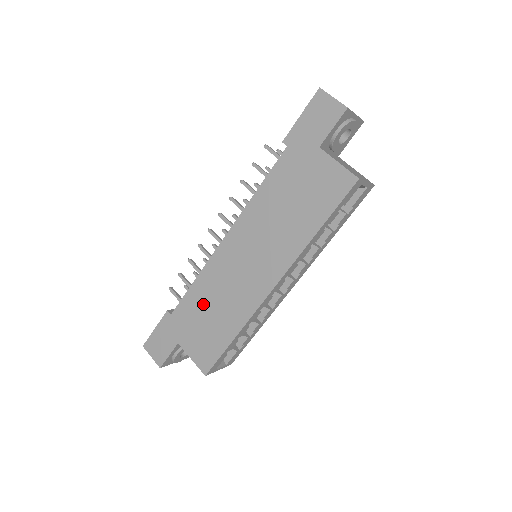
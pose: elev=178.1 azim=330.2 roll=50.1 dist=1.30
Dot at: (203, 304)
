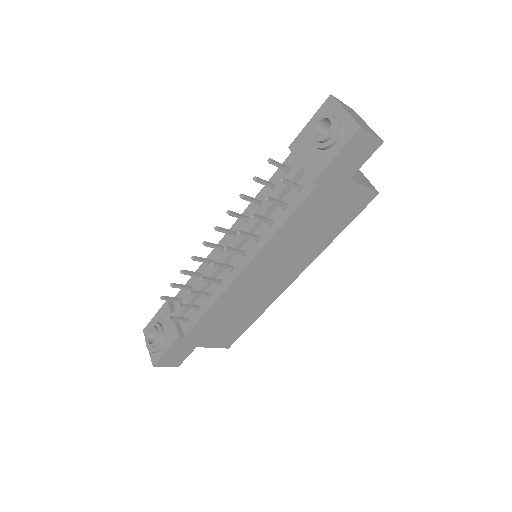
Dot at: (222, 316)
